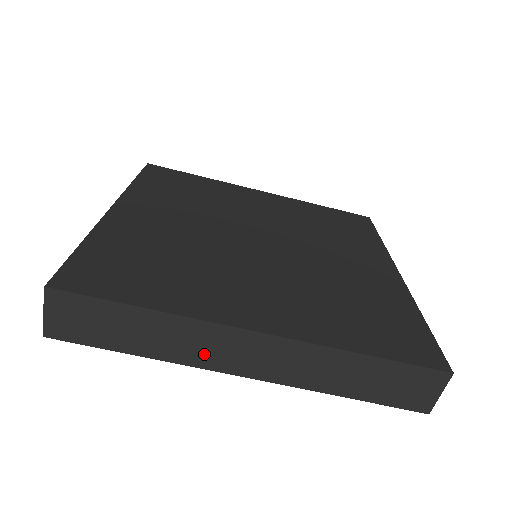
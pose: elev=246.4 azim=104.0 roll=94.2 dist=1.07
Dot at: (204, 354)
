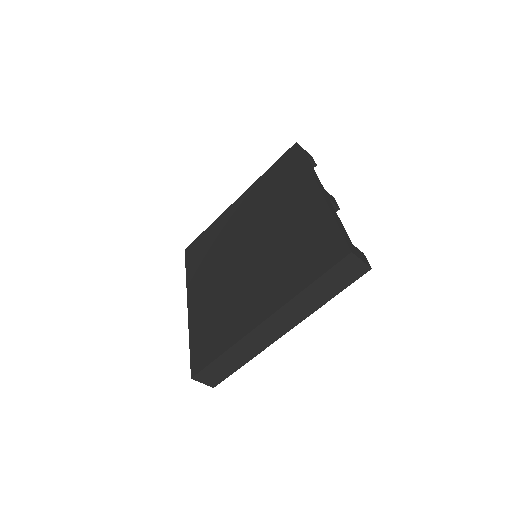
Dot at: (261, 343)
